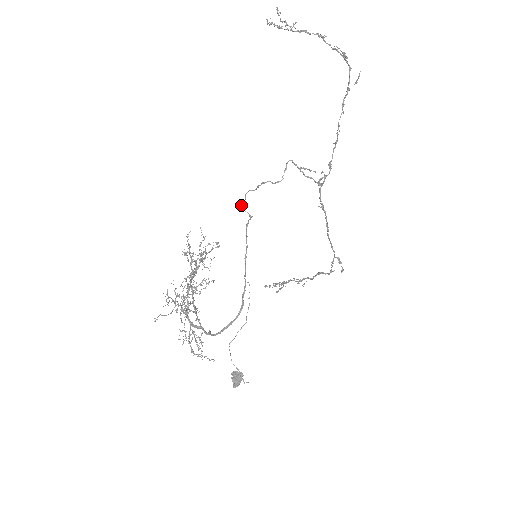
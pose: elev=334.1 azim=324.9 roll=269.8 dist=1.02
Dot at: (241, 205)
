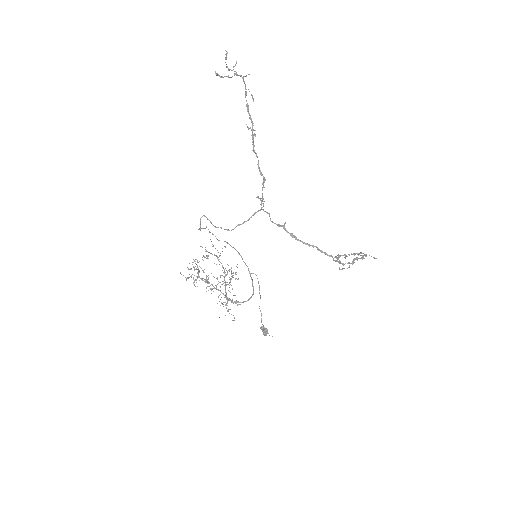
Dot at: (212, 233)
